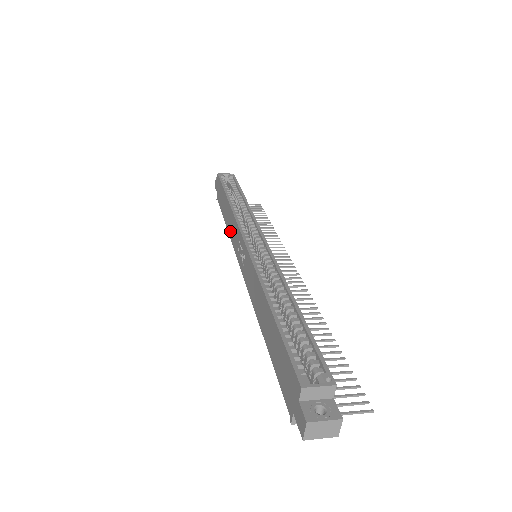
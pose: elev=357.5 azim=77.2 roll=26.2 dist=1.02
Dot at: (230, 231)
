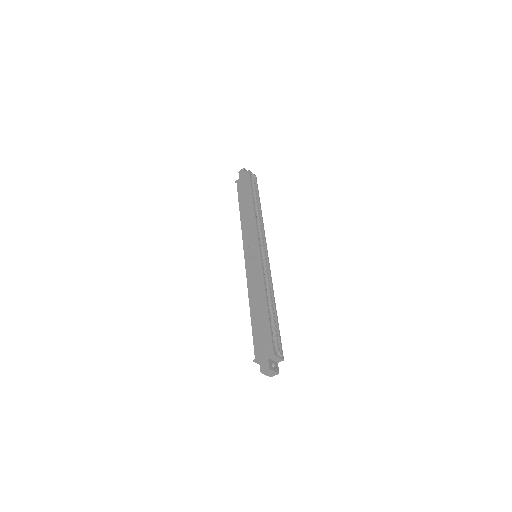
Dot at: (244, 224)
